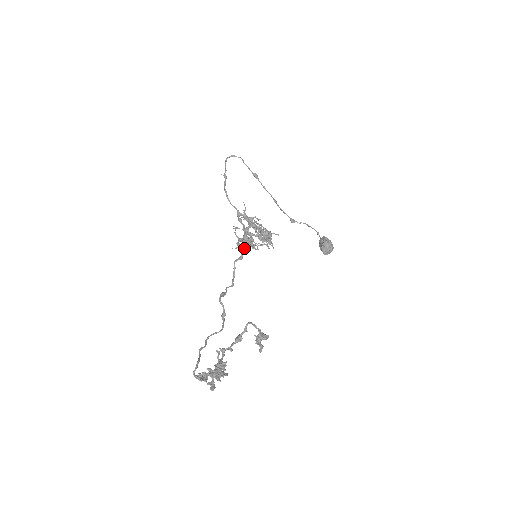
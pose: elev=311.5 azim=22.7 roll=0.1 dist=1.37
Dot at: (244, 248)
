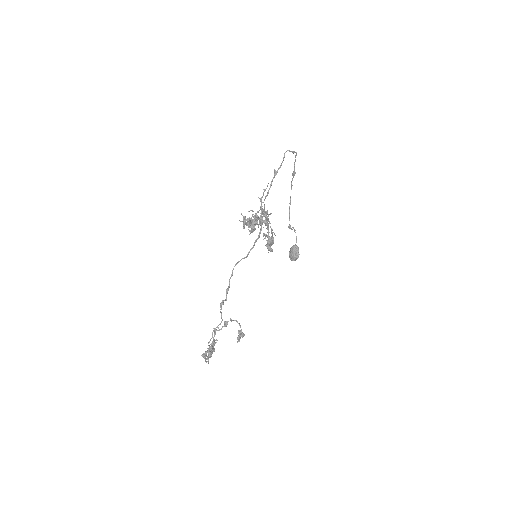
Dot at: (252, 248)
